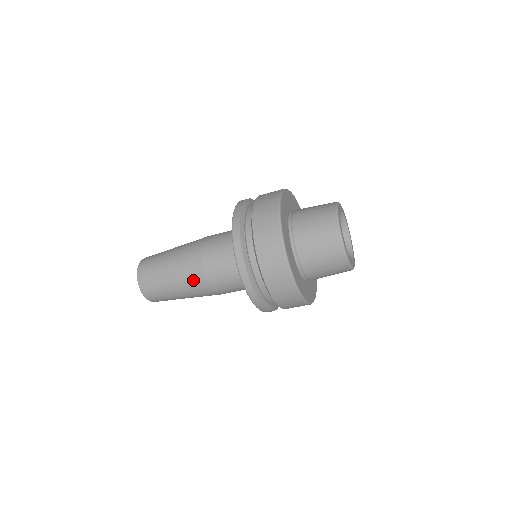
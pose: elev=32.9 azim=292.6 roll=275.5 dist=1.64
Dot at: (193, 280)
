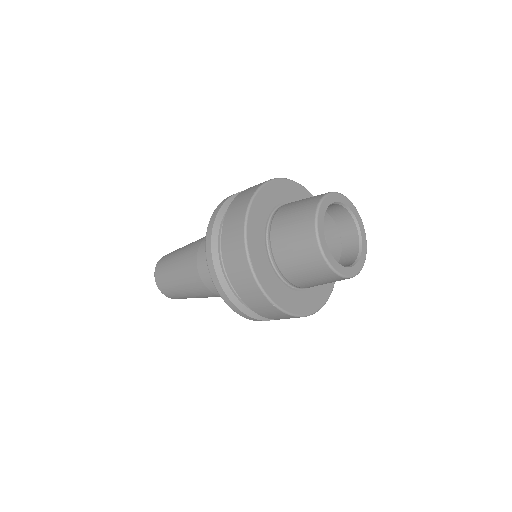
Dot at: occluded
